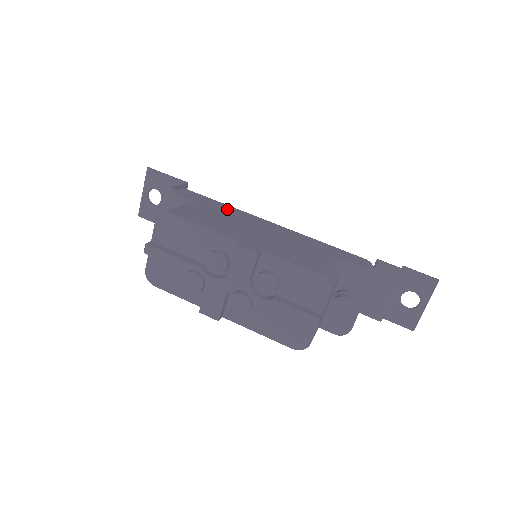
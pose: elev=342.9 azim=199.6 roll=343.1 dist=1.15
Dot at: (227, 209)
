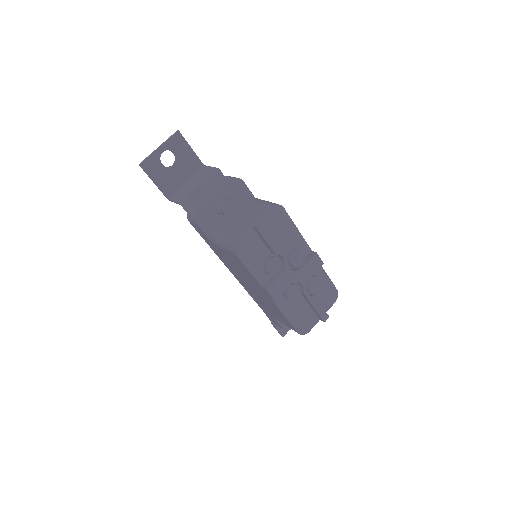
Dot at: occluded
